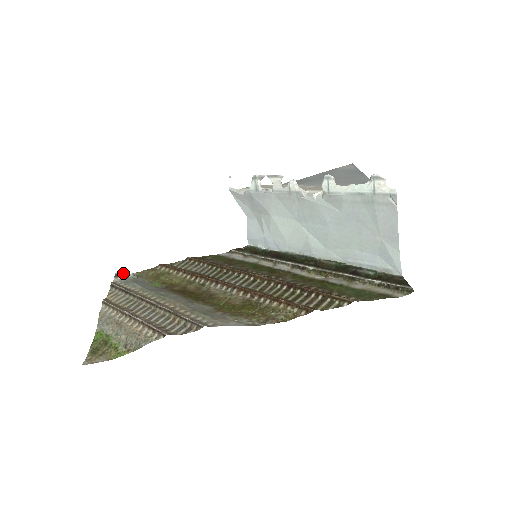
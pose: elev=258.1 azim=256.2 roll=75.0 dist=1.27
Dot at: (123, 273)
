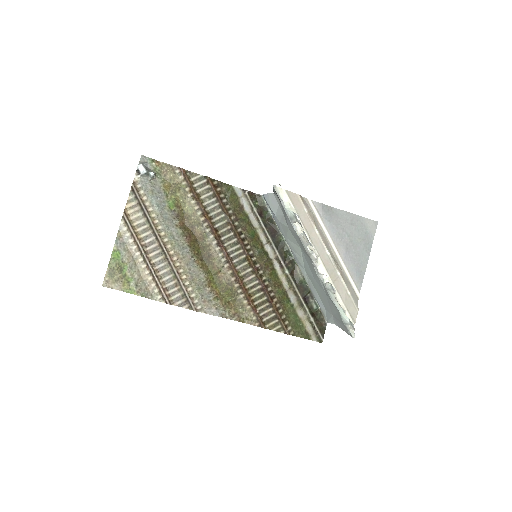
Dot at: (145, 172)
